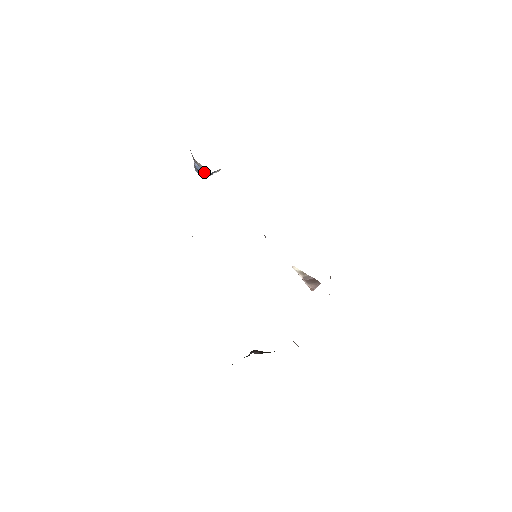
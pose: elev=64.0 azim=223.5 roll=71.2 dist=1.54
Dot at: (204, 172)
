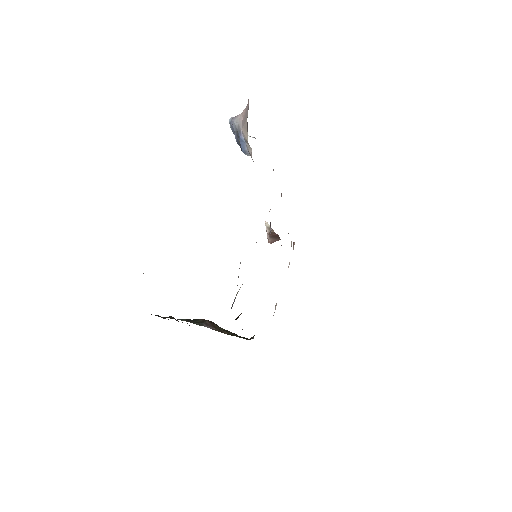
Dot at: (248, 151)
